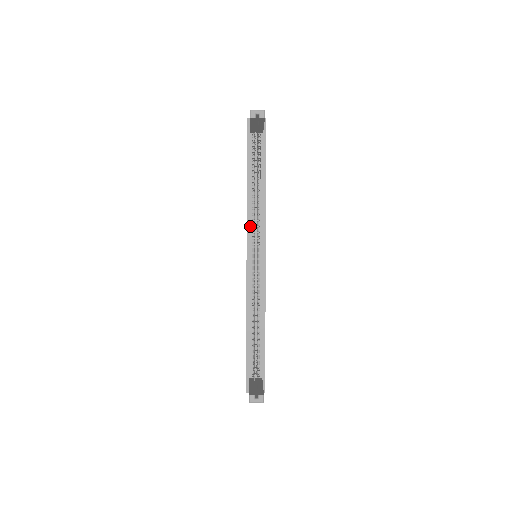
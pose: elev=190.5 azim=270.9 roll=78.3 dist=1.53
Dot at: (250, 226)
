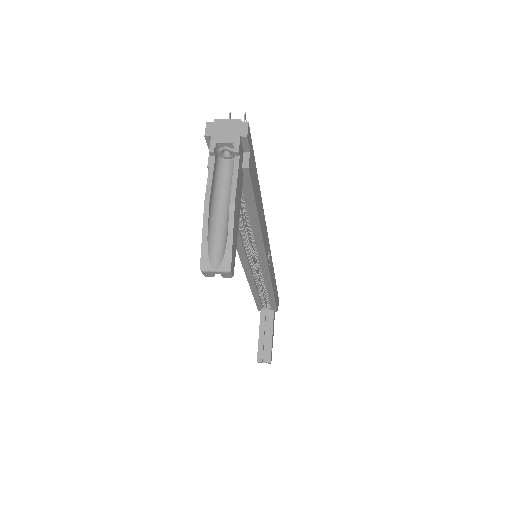
Dot at: (242, 250)
